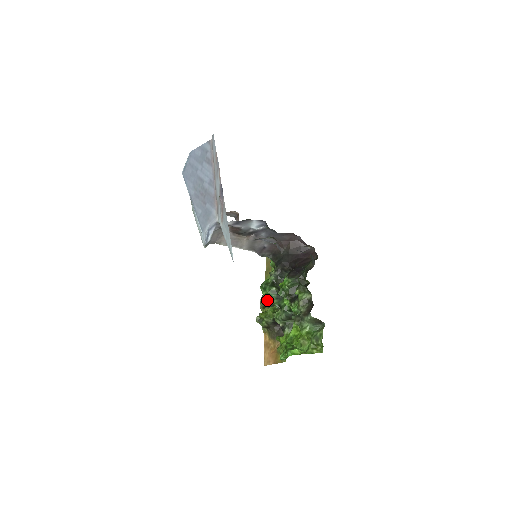
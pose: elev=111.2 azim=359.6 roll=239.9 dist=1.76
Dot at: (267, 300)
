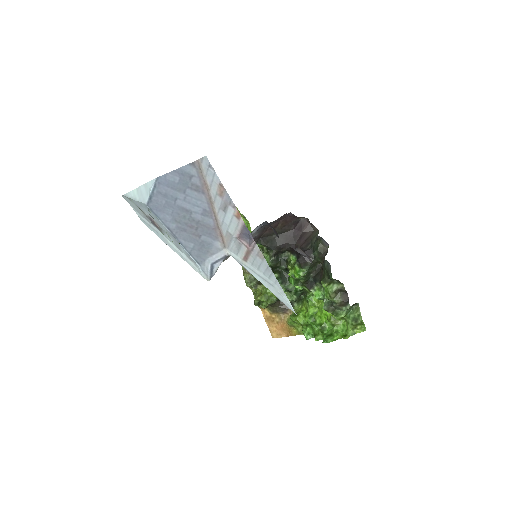
Dot at: (253, 277)
